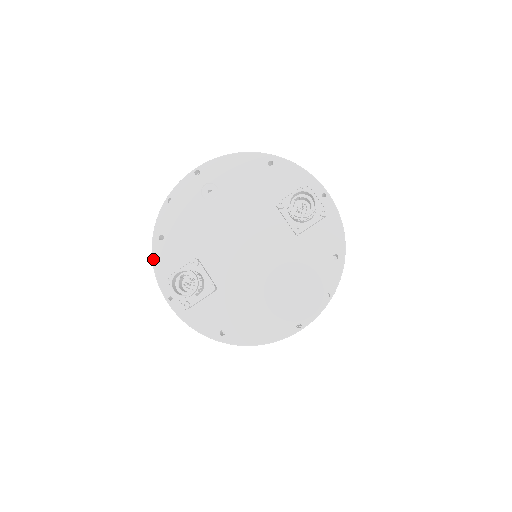
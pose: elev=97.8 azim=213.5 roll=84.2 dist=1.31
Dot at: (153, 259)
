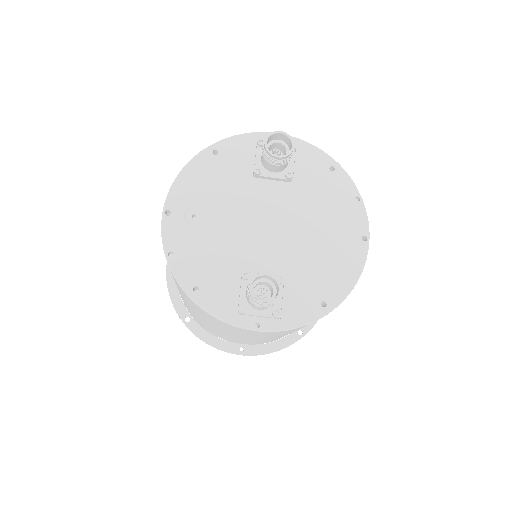
Dot at: (209, 312)
